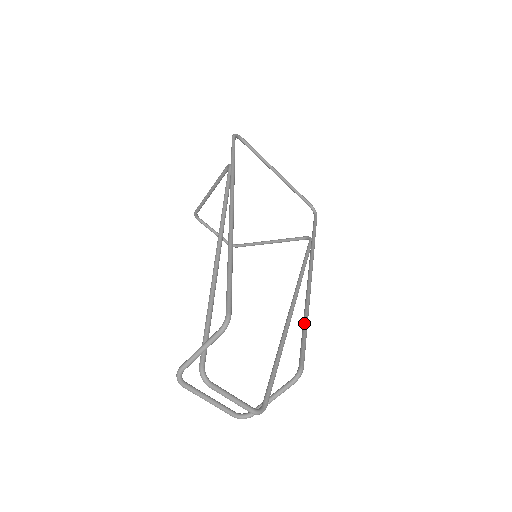
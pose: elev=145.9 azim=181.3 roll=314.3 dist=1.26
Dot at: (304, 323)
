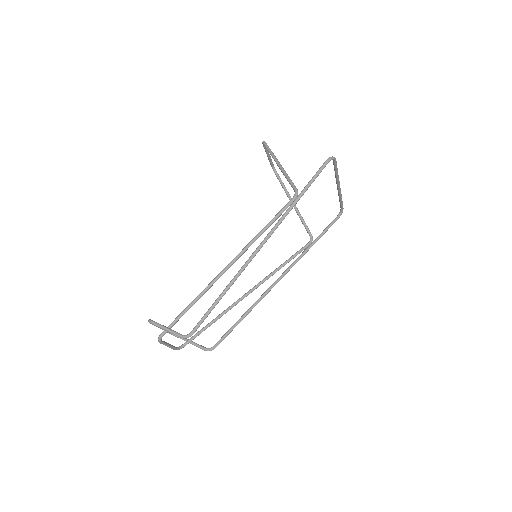
Dot at: (241, 319)
